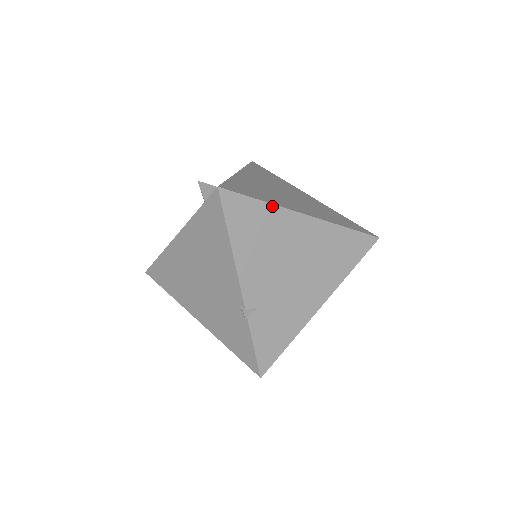
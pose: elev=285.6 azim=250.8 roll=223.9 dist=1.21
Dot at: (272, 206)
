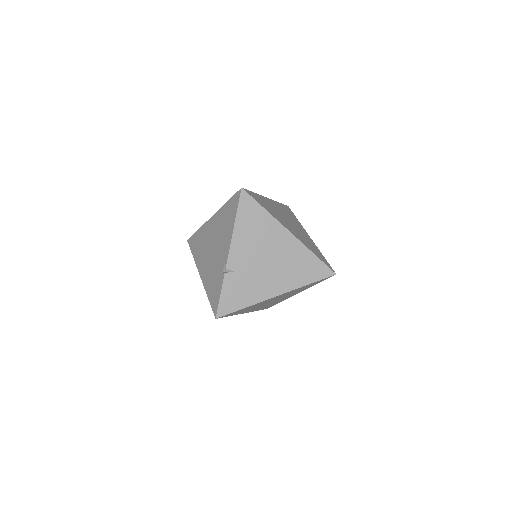
Dot at: (270, 215)
